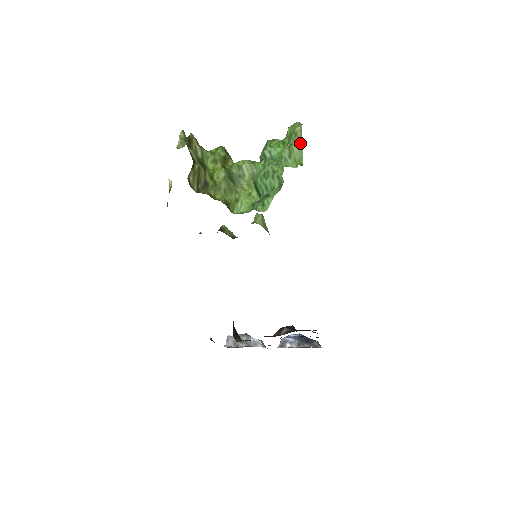
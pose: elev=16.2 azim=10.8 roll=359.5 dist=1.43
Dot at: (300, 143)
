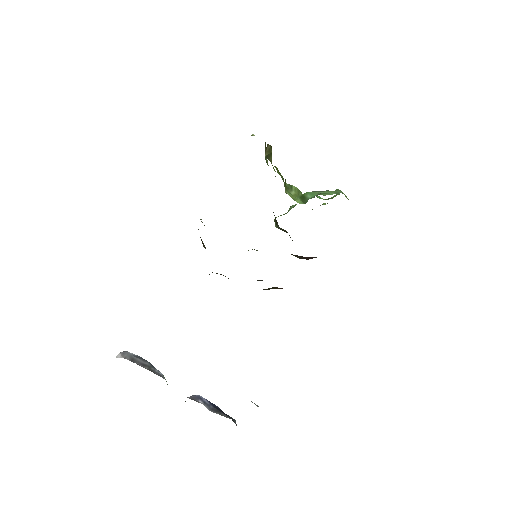
Dot at: occluded
